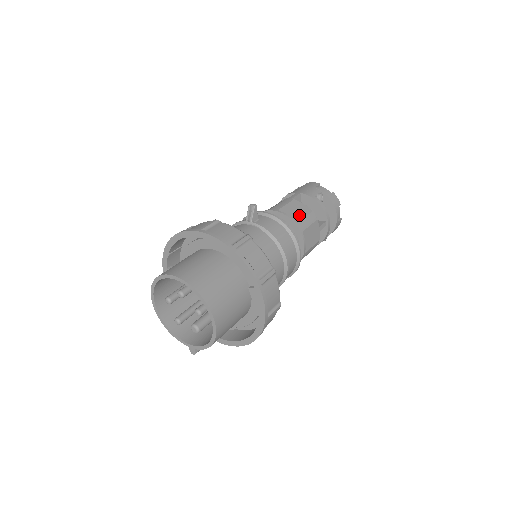
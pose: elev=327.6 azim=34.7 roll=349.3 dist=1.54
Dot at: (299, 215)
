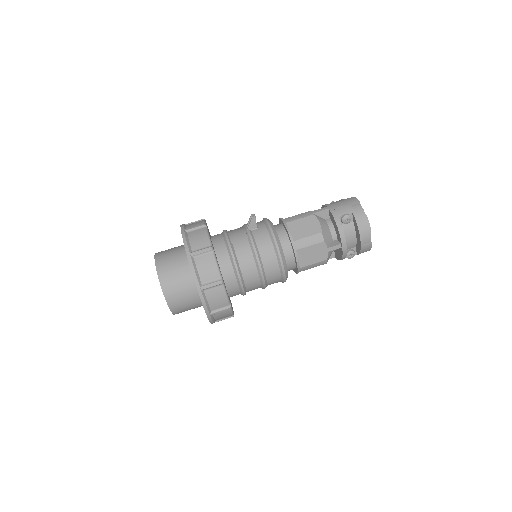
Dot at: (303, 233)
